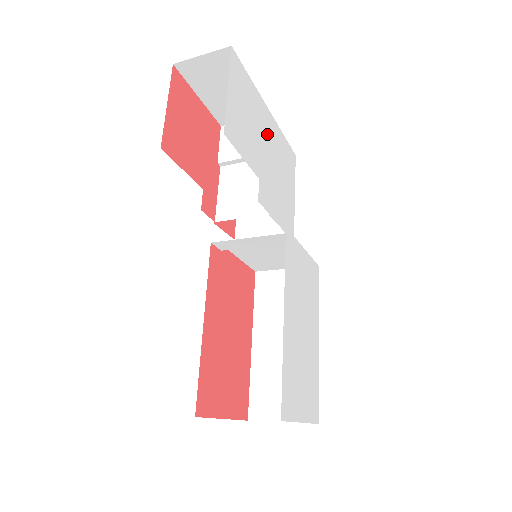
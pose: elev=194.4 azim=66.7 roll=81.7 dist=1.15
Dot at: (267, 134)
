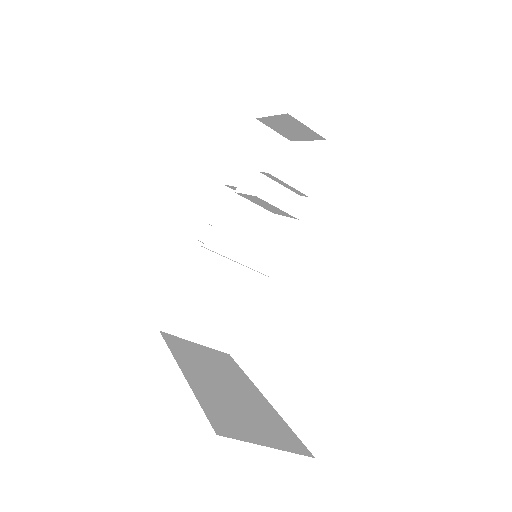
Dot at: occluded
